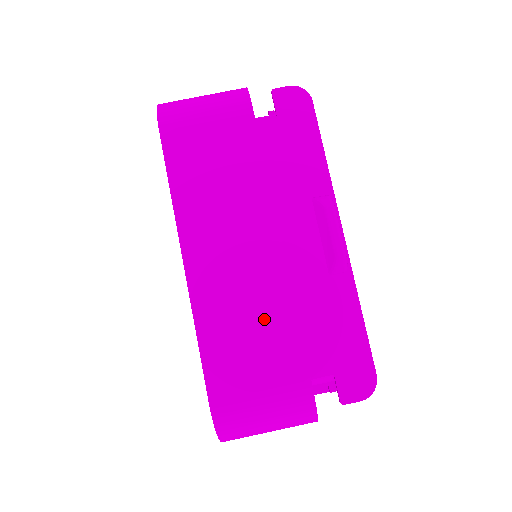
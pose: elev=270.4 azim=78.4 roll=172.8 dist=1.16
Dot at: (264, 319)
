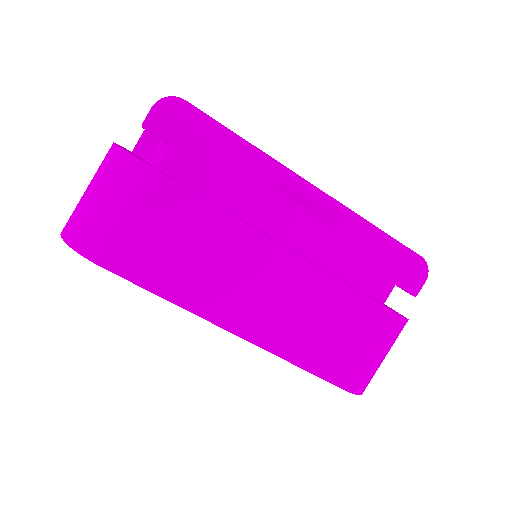
Dot at: (327, 308)
